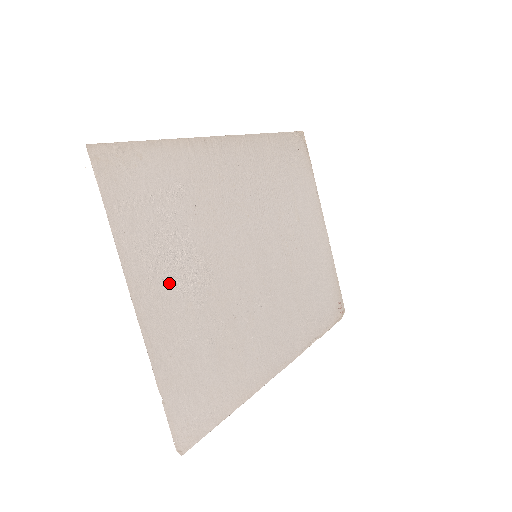
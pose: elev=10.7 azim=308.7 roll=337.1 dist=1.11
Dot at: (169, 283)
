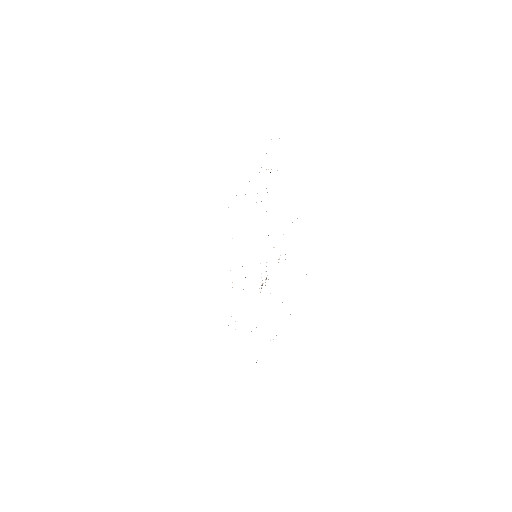
Dot at: occluded
